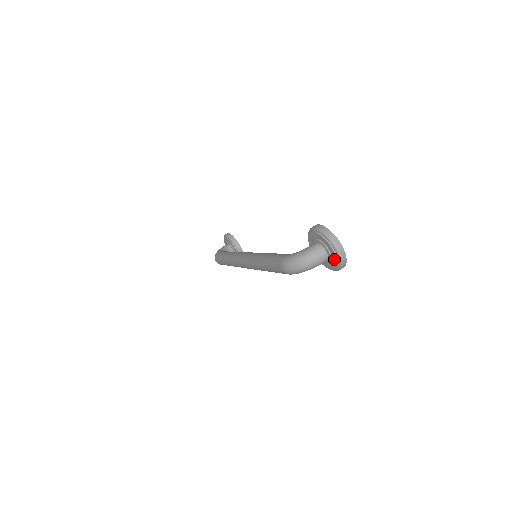
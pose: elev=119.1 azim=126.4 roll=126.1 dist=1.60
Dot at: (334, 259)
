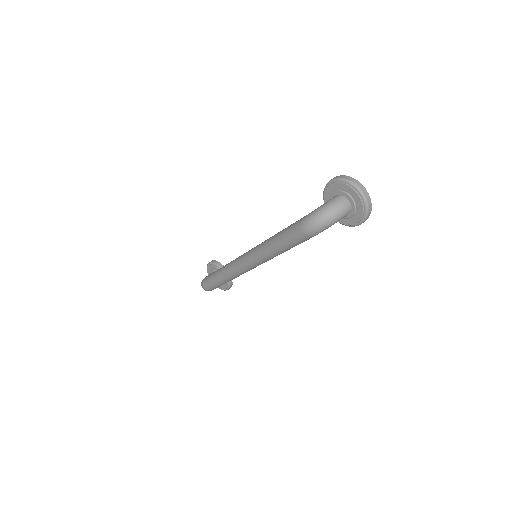
Dot at: (359, 206)
